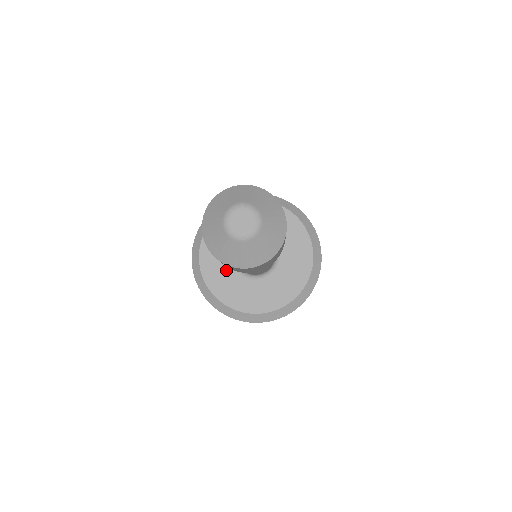
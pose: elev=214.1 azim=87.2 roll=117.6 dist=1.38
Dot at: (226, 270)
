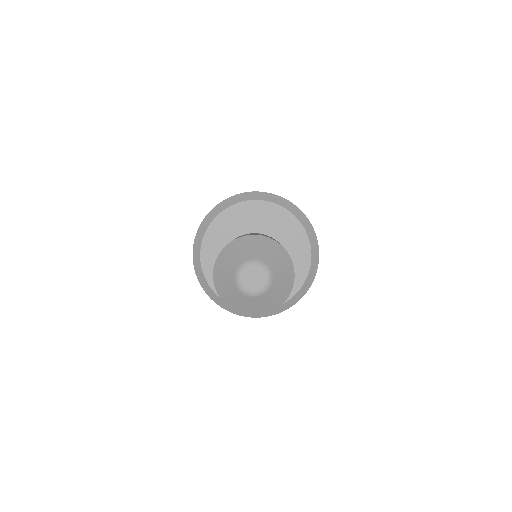
Dot at: occluded
